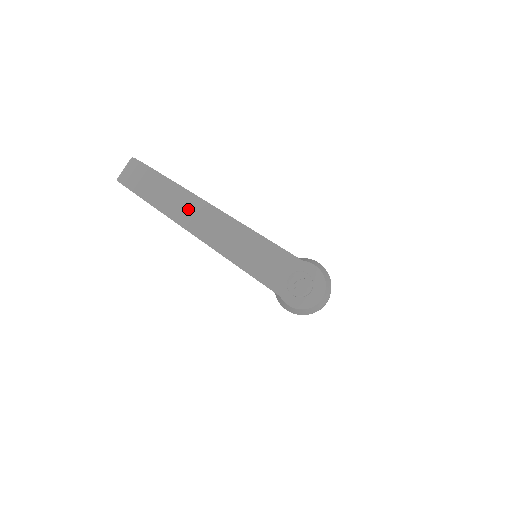
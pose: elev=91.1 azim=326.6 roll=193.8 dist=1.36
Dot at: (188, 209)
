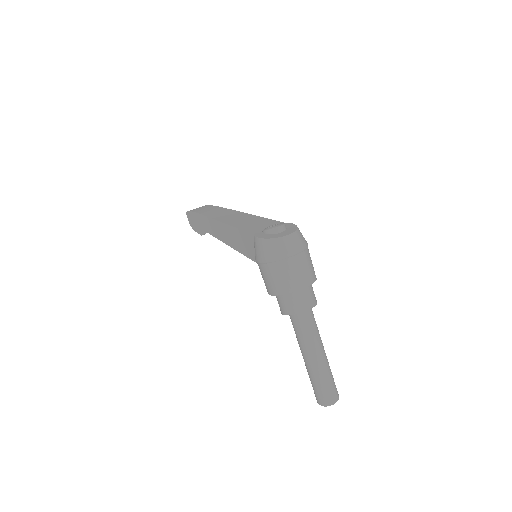
Dot at: (218, 212)
